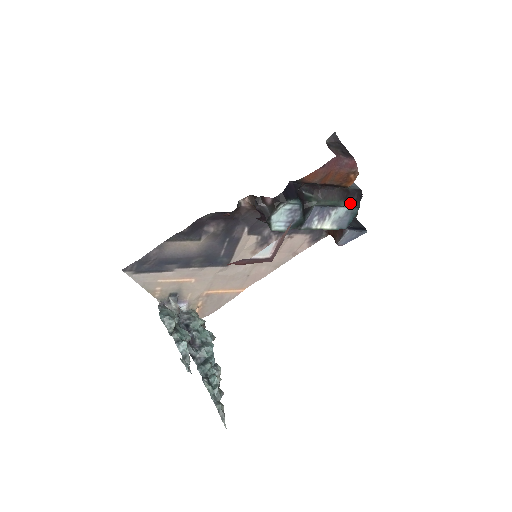
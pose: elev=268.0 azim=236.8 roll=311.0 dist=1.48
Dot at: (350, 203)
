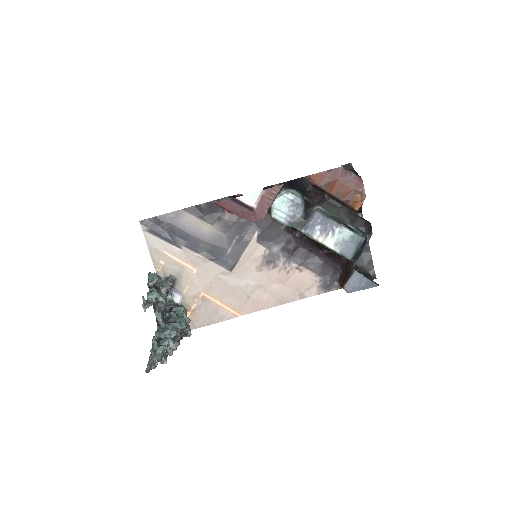
Dot at: (356, 227)
